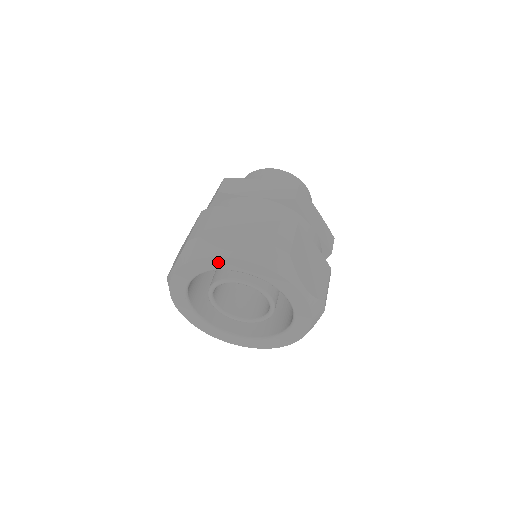
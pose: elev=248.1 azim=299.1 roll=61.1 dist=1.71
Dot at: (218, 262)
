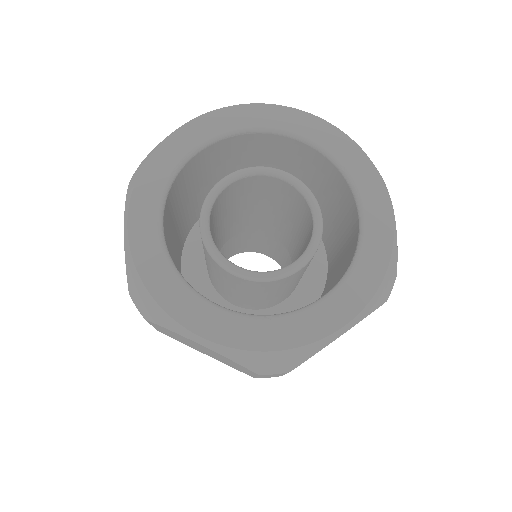
Dot at: (288, 117)
